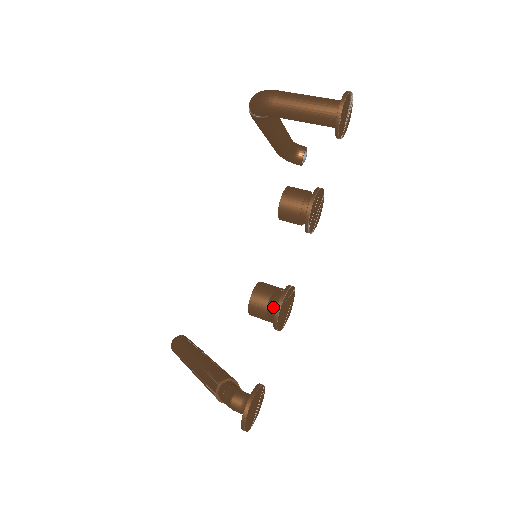
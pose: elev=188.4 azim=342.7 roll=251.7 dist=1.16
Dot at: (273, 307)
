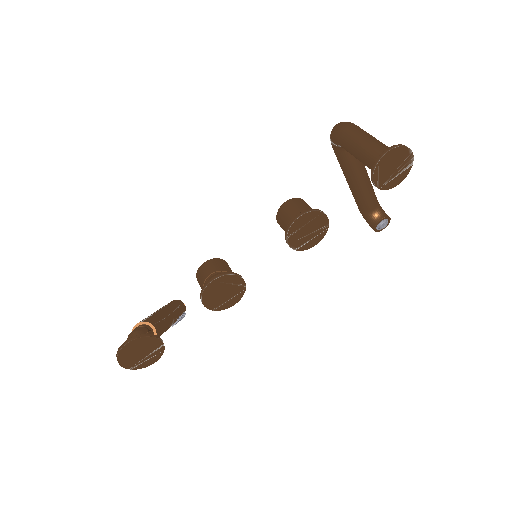
Dot at: occluded
